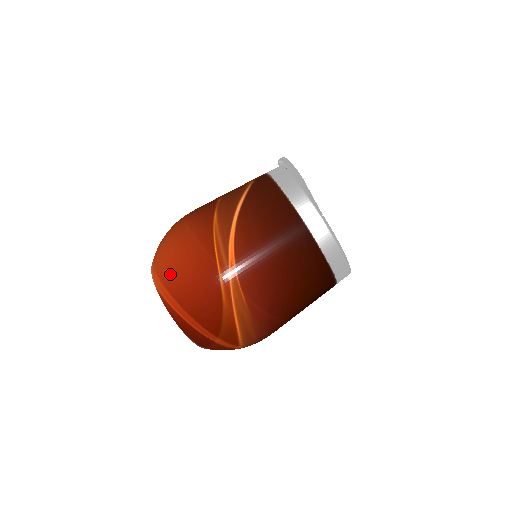
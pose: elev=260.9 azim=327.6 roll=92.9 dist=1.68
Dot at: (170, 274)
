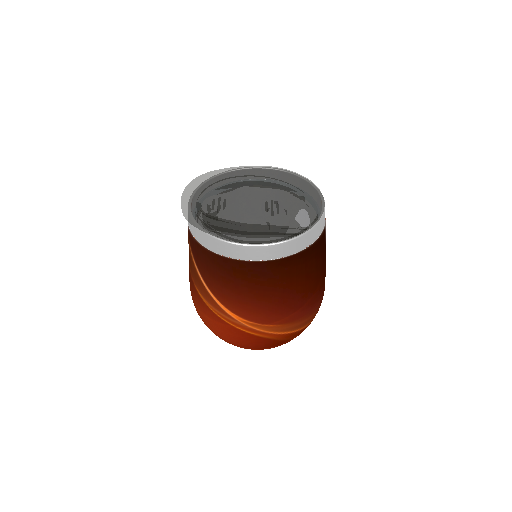
Dot at: occluded
